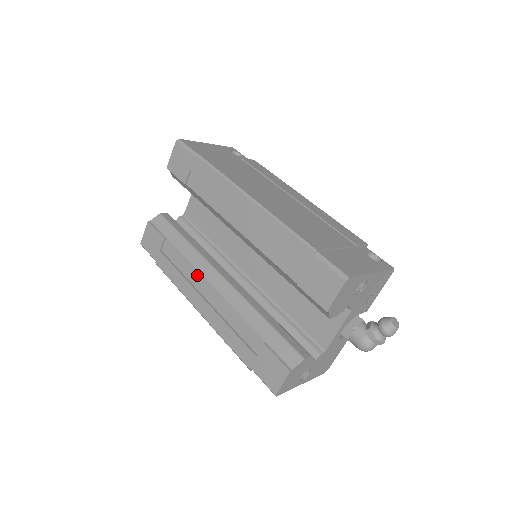
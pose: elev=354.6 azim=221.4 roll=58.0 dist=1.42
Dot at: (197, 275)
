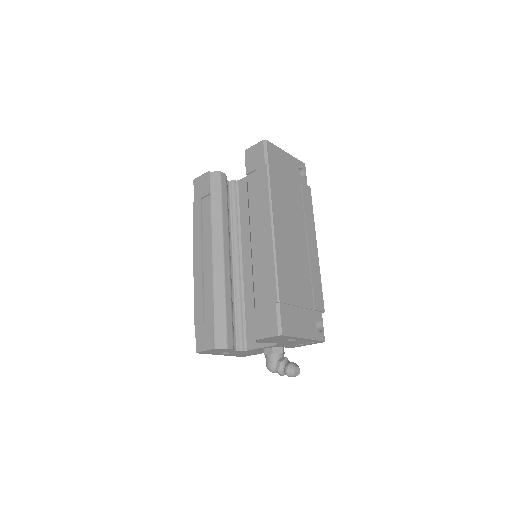
Dot at: (209, 238)
